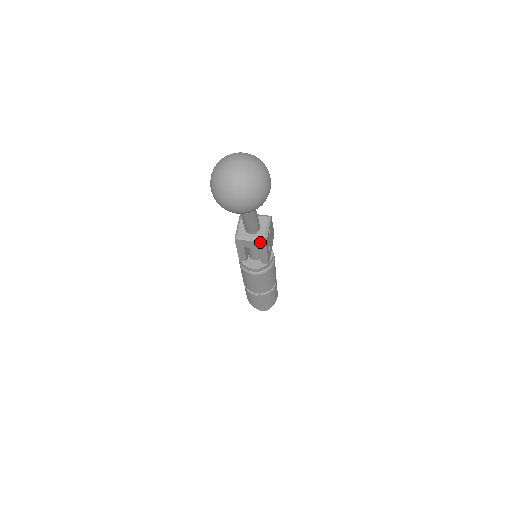
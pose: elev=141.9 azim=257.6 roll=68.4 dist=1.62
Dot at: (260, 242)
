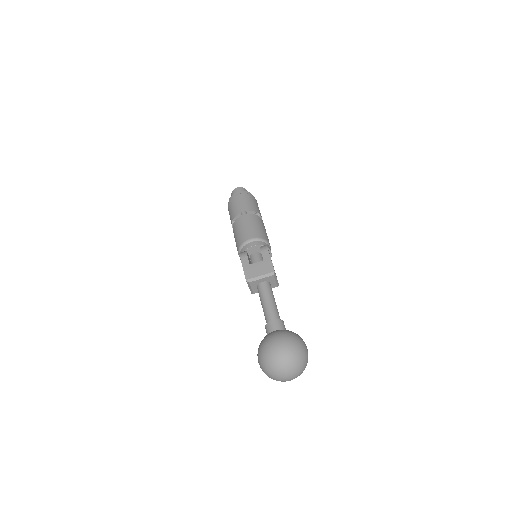
Dot at: (274, 287)
